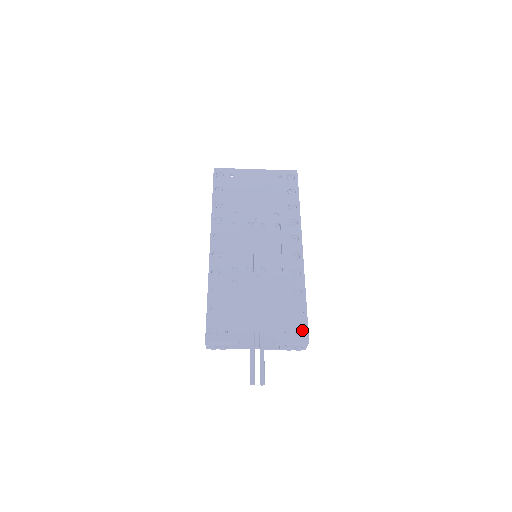
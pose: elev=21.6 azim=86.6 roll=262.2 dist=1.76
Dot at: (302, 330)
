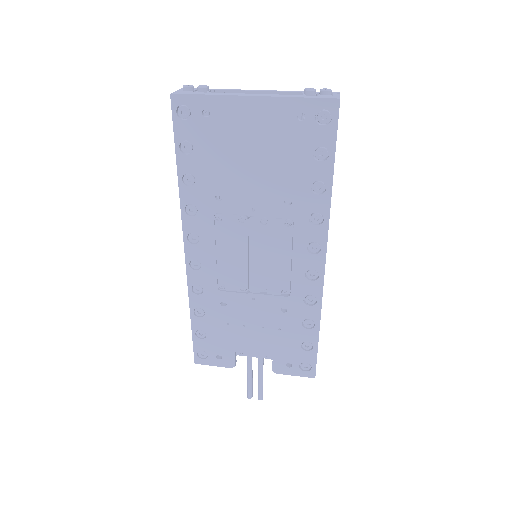
Dot at: (308, 365)
